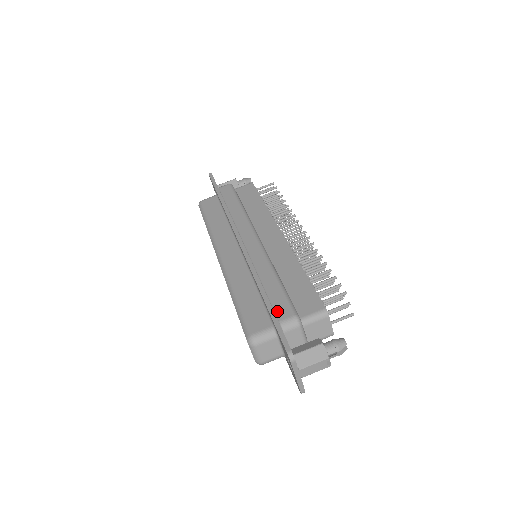
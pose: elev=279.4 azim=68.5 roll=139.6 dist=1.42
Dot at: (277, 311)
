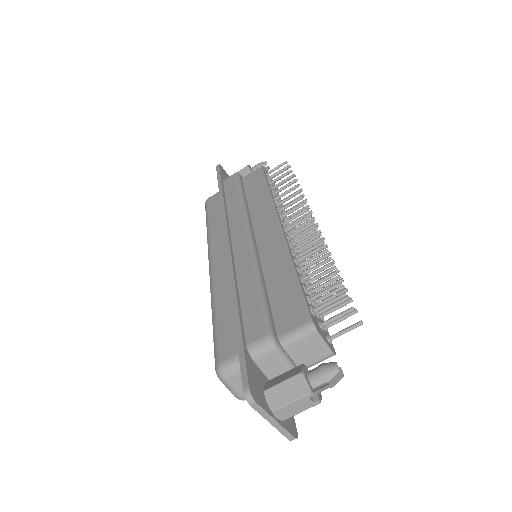
Dot at: (248, 330)
